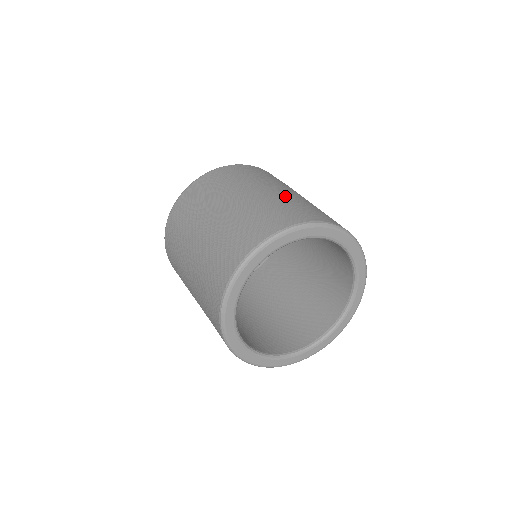
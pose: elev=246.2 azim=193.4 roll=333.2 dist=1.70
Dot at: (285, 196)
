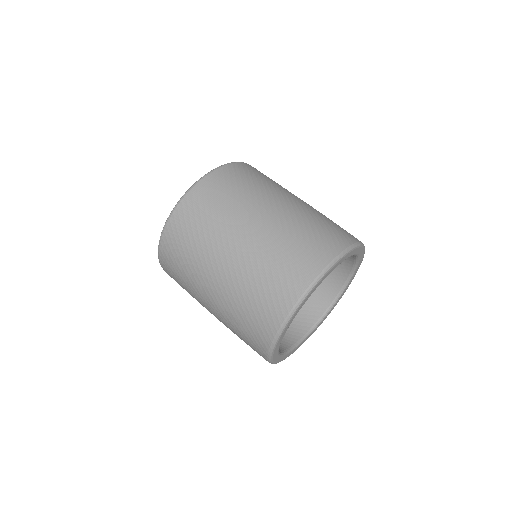
Dot at: occluded
